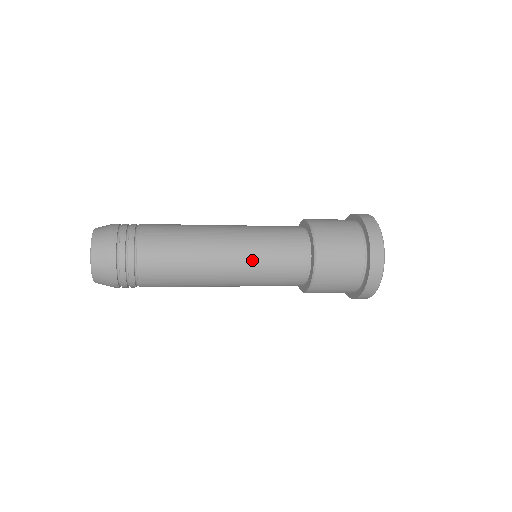
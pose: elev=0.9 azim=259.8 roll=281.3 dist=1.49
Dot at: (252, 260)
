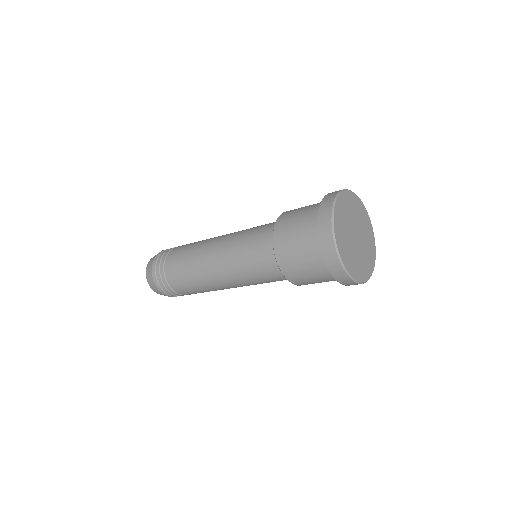
Dot at: (231, 249)
